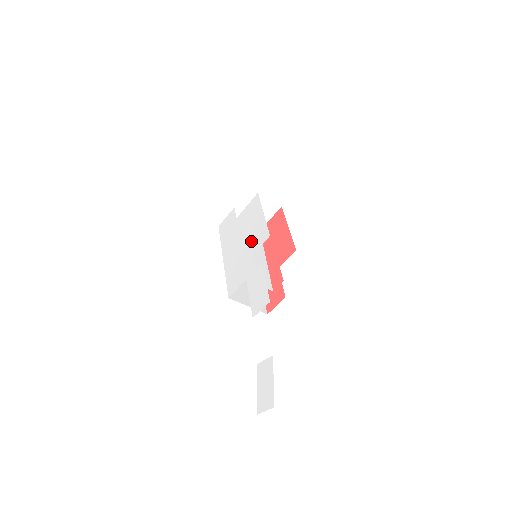
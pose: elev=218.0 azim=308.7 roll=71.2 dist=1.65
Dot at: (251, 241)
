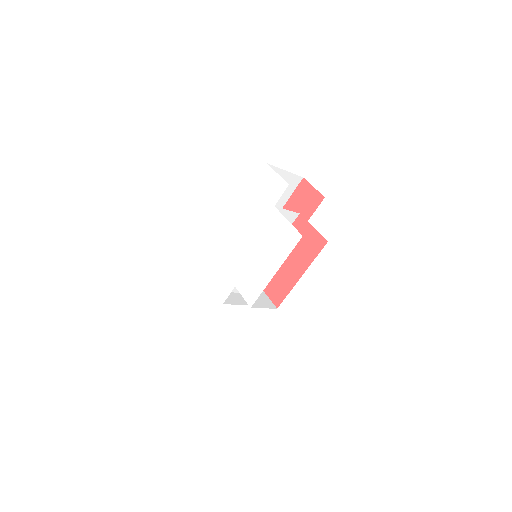
Dot at: (246, 271)
